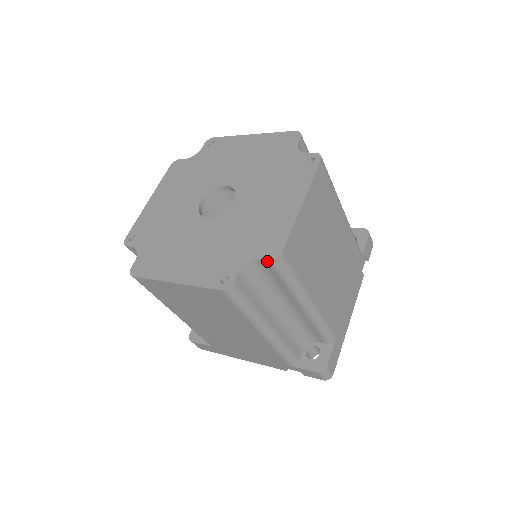
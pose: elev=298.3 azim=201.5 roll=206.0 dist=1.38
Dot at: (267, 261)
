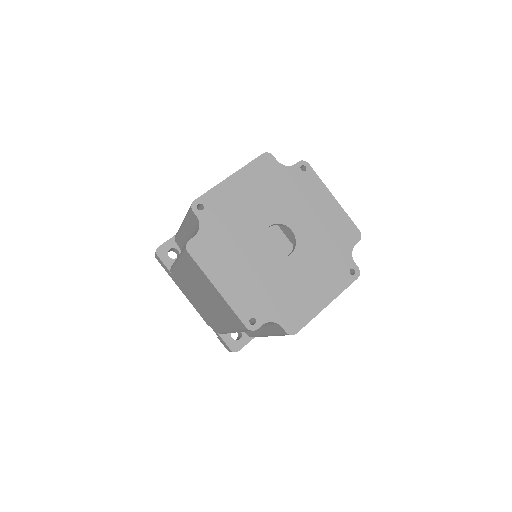
Dot at: (285, 331)
